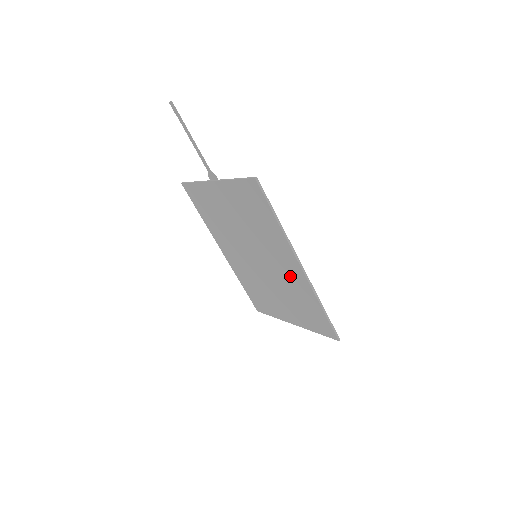
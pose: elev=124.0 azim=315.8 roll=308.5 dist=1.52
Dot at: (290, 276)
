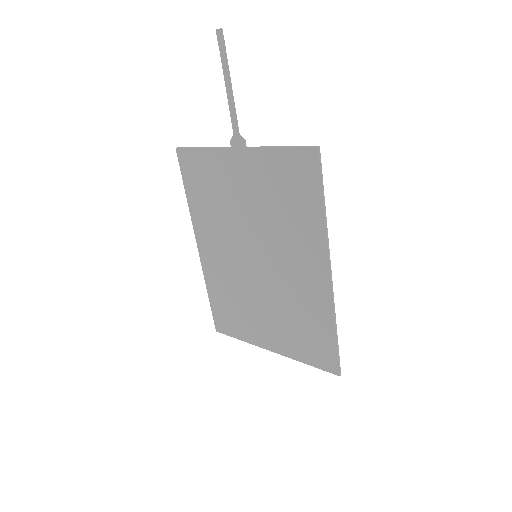
Dot at: (303, 286)
